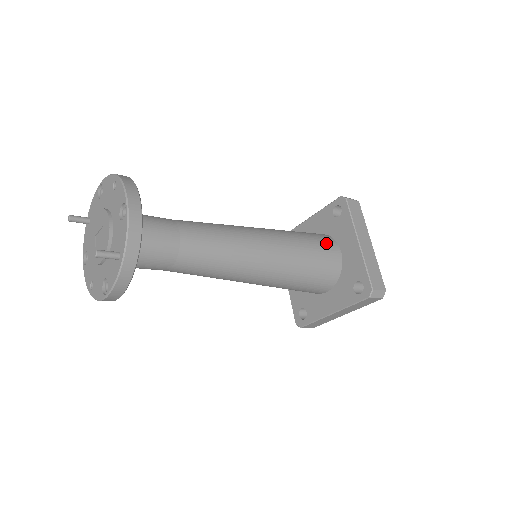
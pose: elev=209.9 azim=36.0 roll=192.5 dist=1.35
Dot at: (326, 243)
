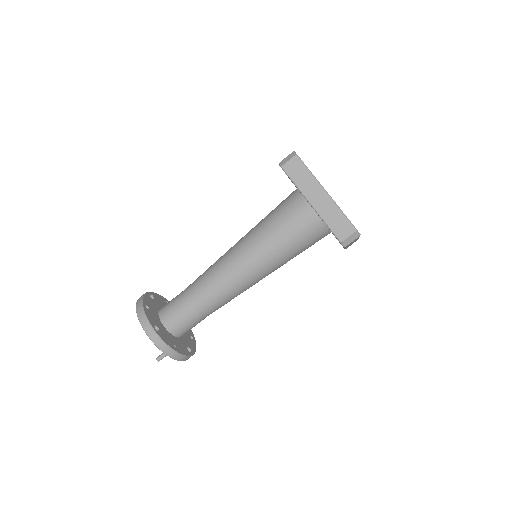
Dot at: (295, 211)
